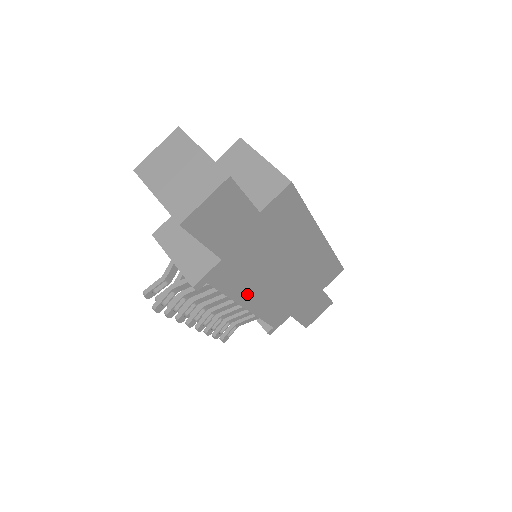
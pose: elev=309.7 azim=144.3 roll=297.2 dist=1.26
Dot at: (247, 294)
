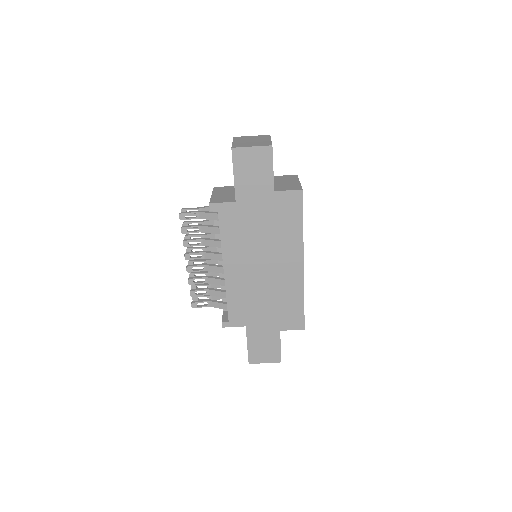
Dot at: (232, 255)
